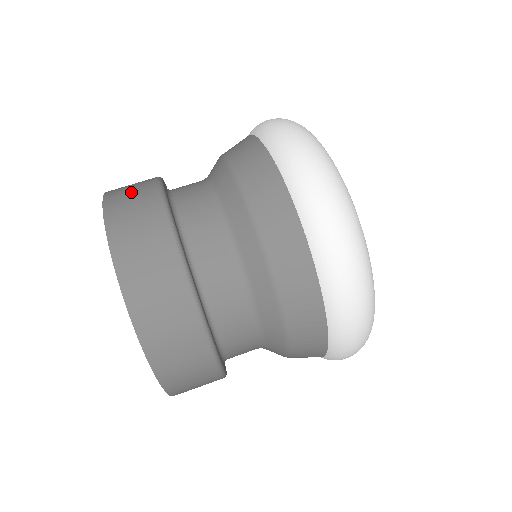
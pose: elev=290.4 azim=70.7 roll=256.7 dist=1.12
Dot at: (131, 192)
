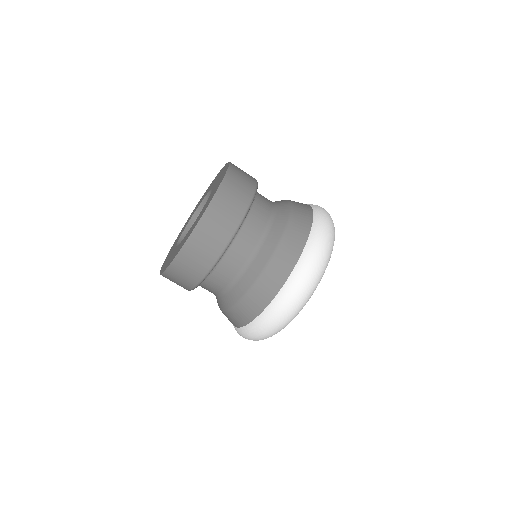
Dot at: (211, 236)
